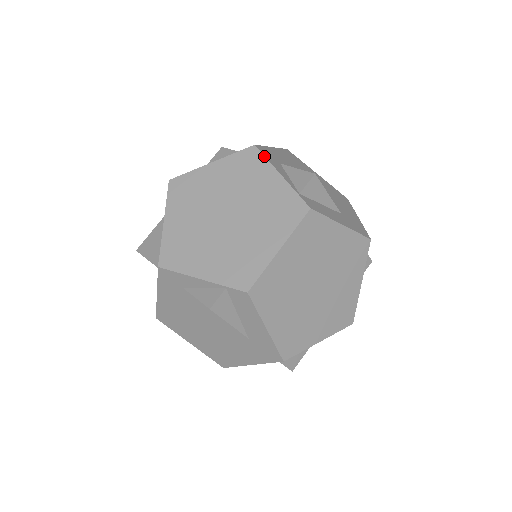
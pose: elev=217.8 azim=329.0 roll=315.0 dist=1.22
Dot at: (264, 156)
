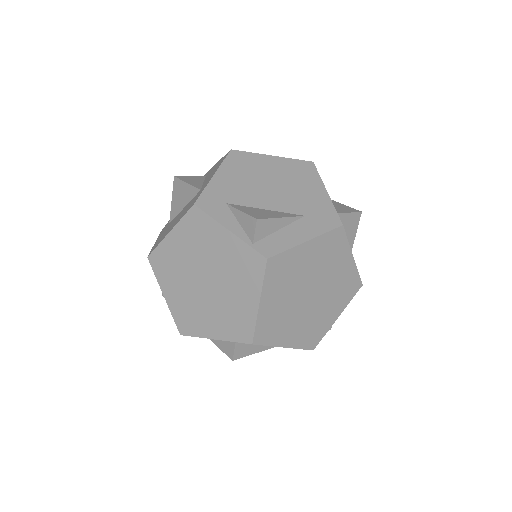
Dot at: (207, 215)
